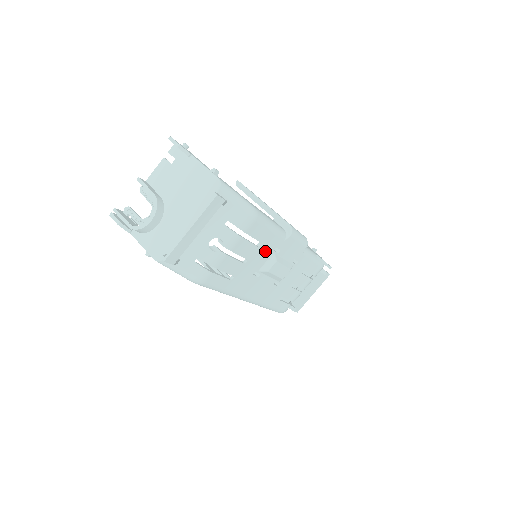
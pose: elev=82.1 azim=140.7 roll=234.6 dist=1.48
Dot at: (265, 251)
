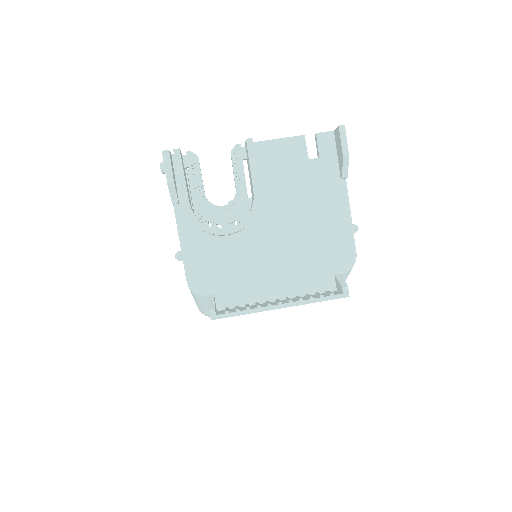
Dot at: occluded
